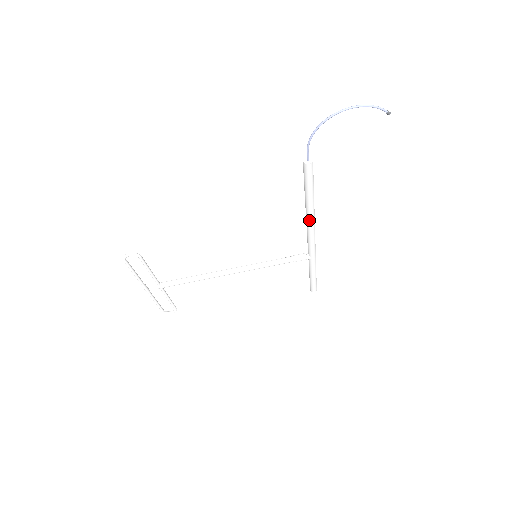
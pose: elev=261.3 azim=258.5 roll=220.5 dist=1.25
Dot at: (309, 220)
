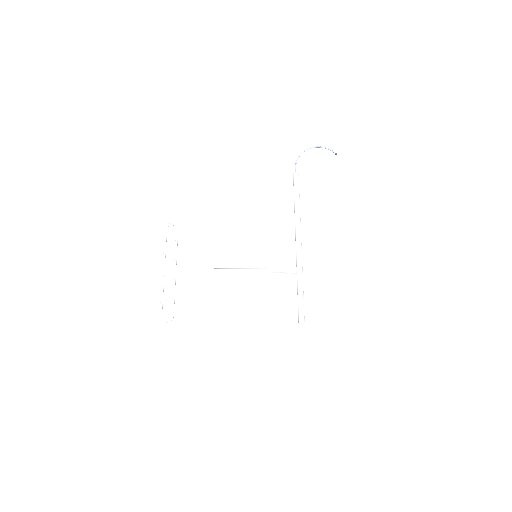
Dot at: (297, 221)
